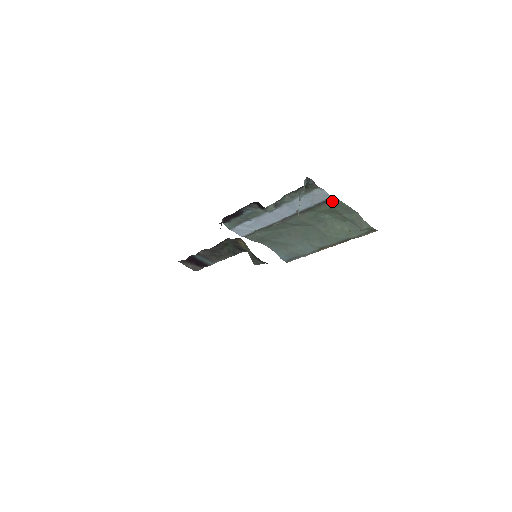
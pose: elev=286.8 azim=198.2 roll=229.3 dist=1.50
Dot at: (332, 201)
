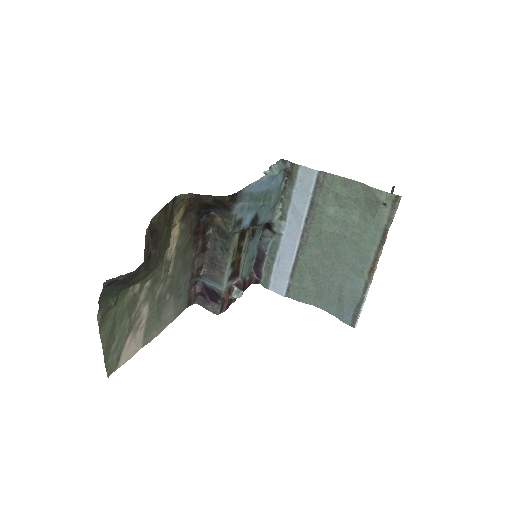
Dot at: (324, 180)
